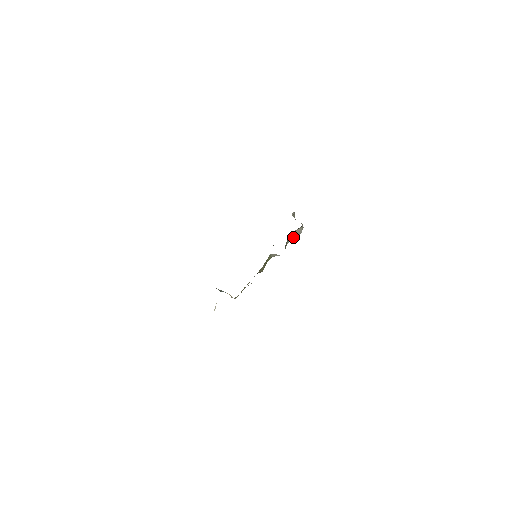
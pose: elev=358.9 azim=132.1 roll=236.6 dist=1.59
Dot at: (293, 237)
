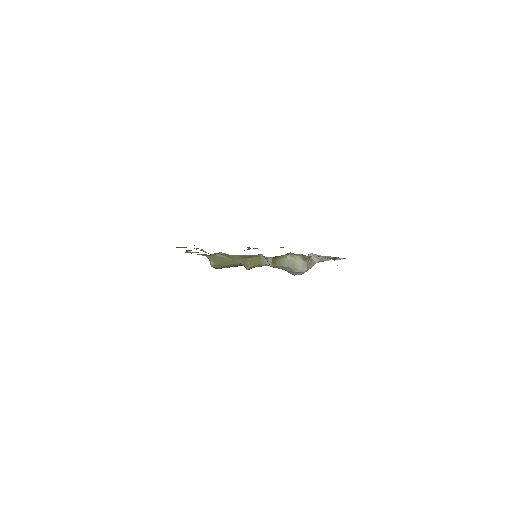
Dot at: (291, 264)
